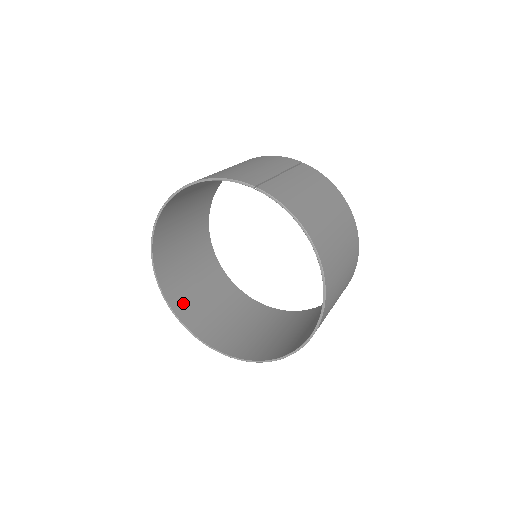
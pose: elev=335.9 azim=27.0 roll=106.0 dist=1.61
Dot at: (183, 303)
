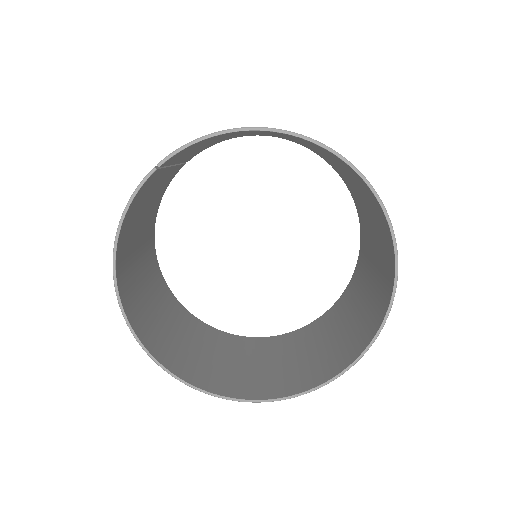
Dot at: (268, 386)
